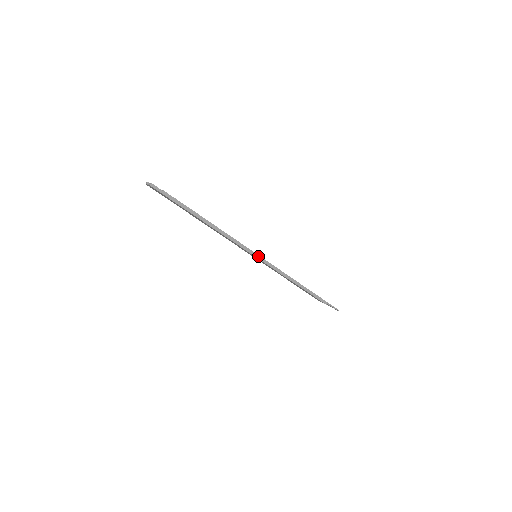
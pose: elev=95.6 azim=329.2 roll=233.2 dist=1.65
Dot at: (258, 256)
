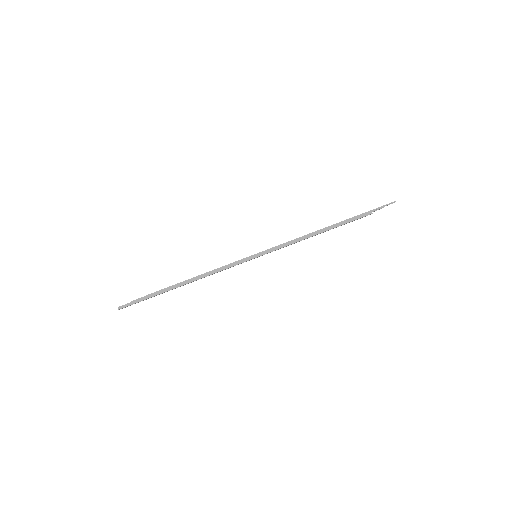
Dot at: (254, 256)
